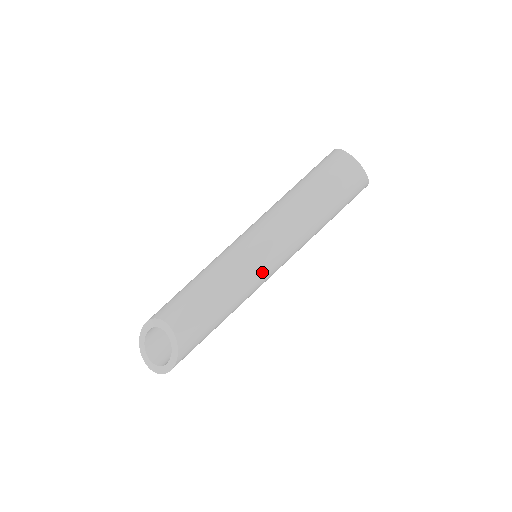
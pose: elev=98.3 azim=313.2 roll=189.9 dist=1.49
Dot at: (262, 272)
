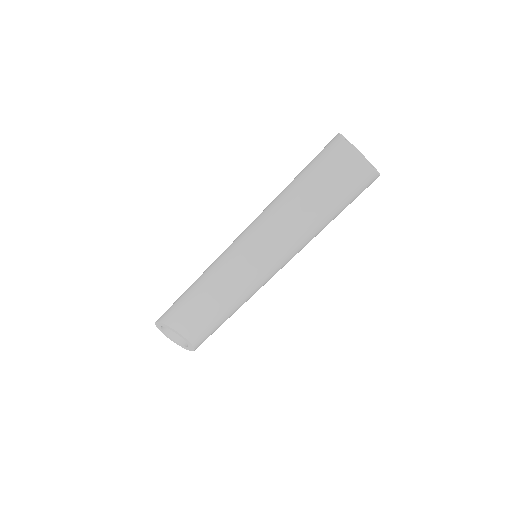
Dot at: (264, 282)
